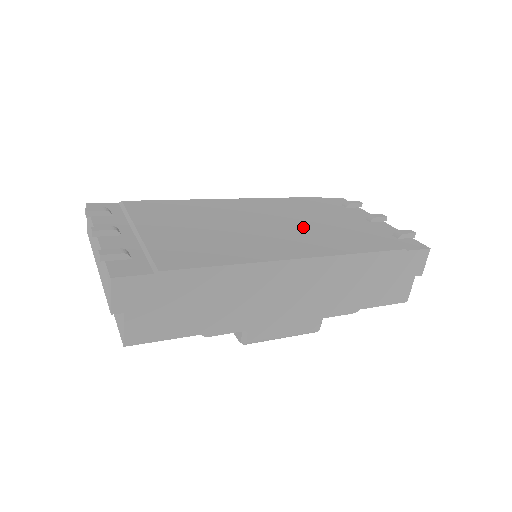
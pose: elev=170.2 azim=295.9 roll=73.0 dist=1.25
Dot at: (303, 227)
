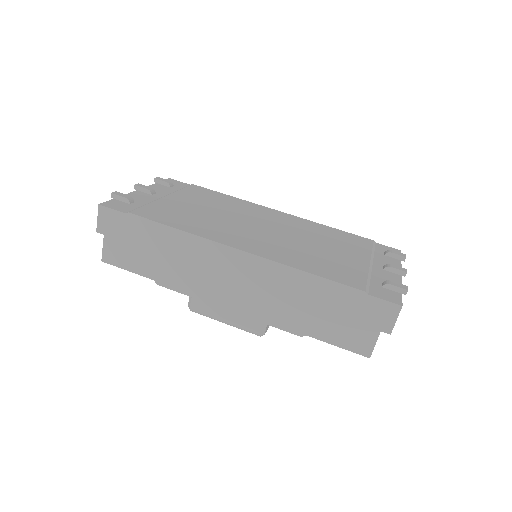
Dot at: (297, 243)
